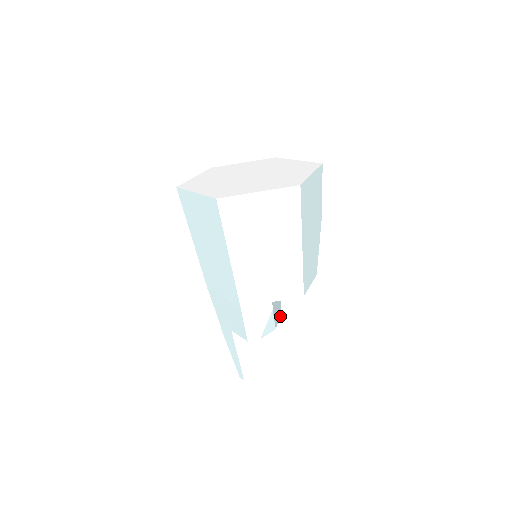
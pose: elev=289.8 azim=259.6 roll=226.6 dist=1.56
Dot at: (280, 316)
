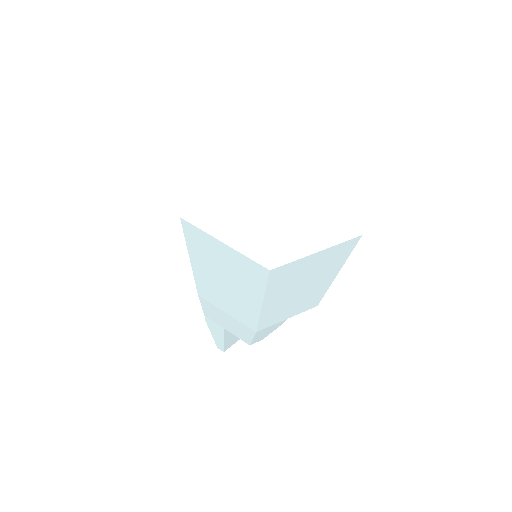
Dot at: occluded
